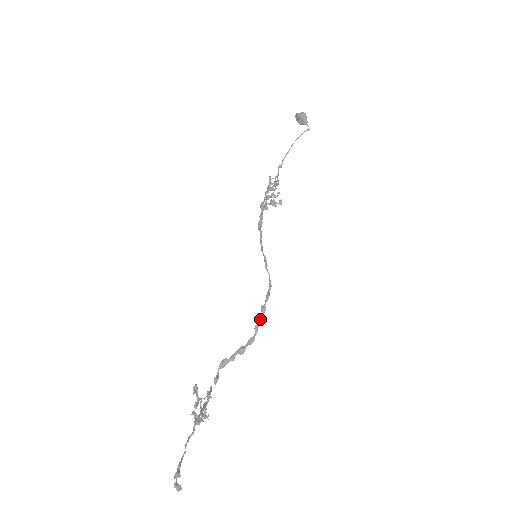
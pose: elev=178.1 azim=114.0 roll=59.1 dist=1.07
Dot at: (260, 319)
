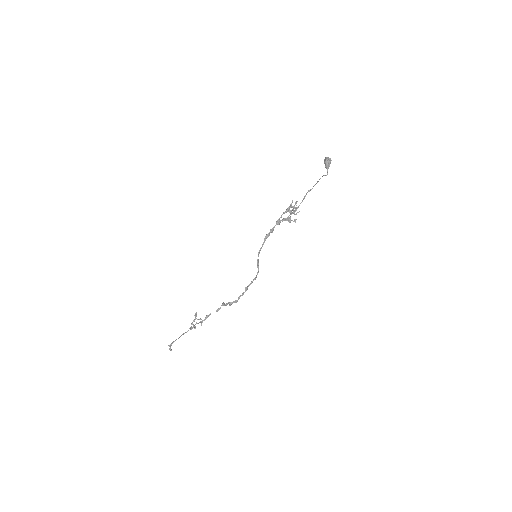
Dot at: (243, 293)
